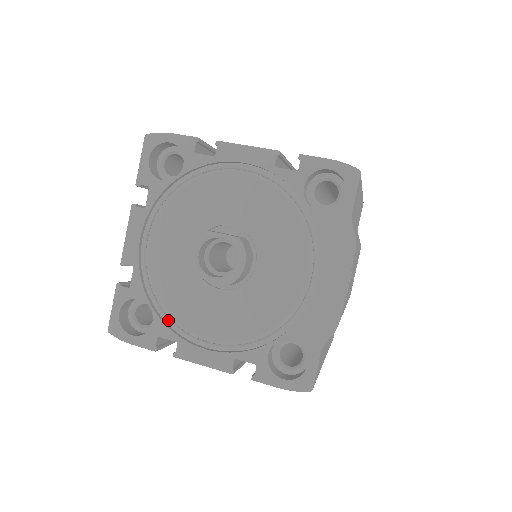
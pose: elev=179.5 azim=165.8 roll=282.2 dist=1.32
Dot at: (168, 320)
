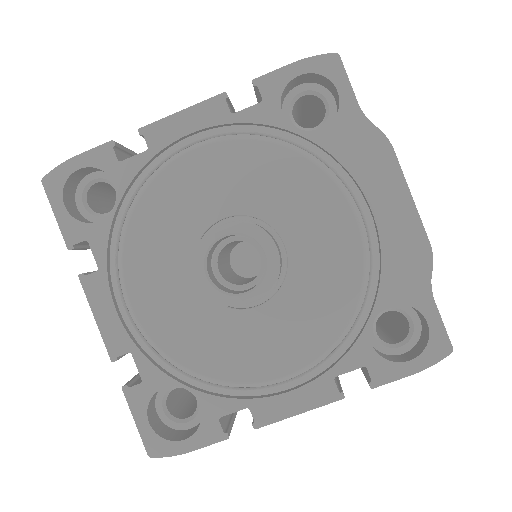
Dot at: (218, 388)
